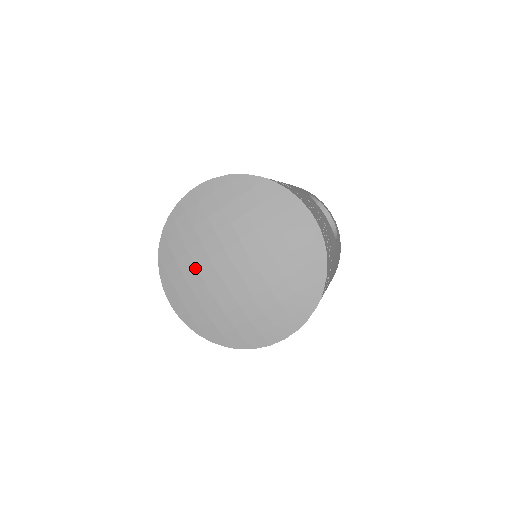
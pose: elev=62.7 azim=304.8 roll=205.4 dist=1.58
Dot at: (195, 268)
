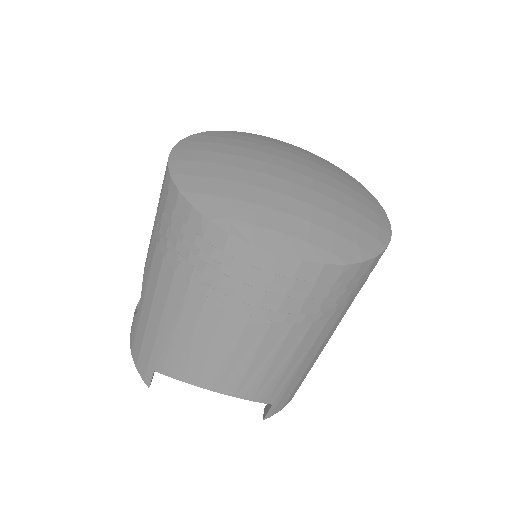
Dot at: (245, 147)
